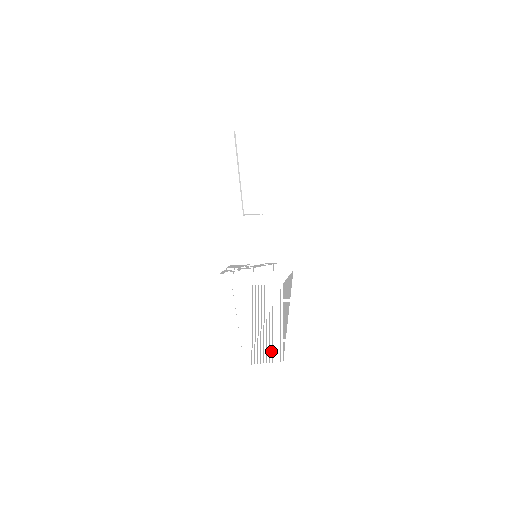
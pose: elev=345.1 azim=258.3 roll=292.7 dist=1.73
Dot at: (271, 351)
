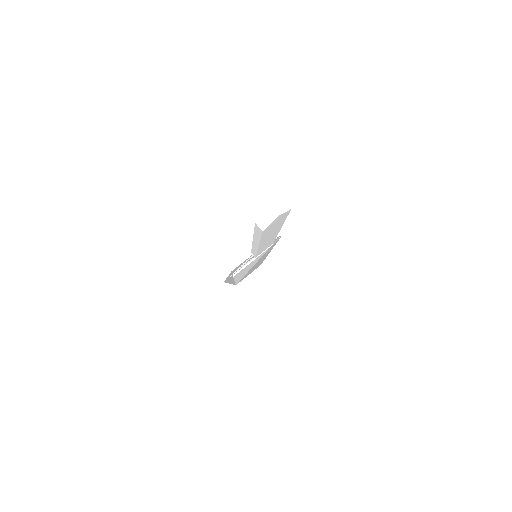
Dot at: (254, 269)
